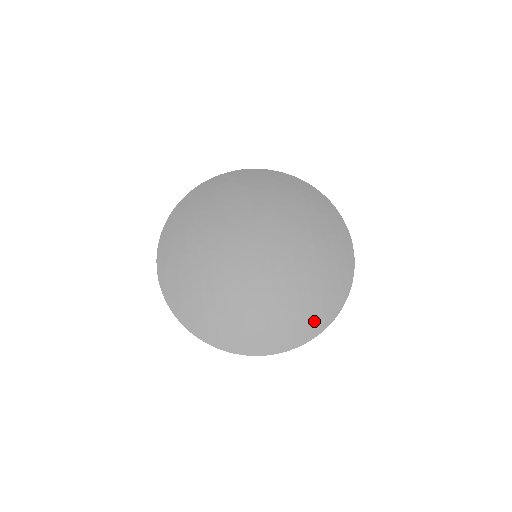
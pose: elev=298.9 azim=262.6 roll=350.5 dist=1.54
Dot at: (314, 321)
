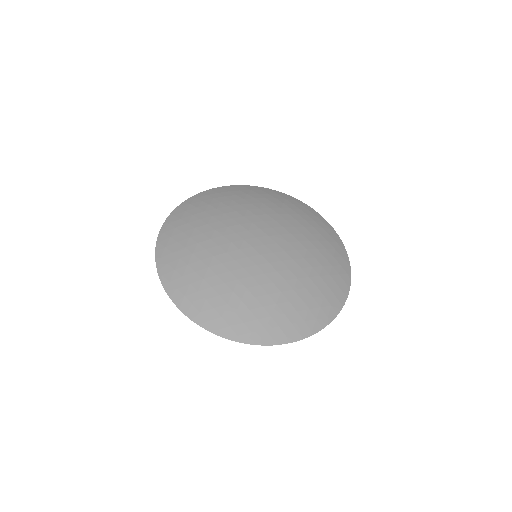
Dot at: (341, 276)
